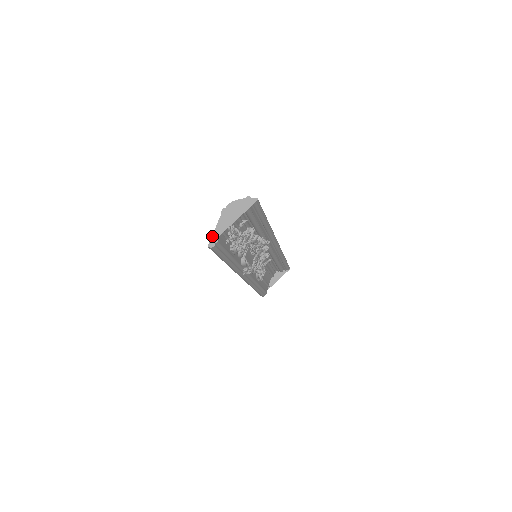
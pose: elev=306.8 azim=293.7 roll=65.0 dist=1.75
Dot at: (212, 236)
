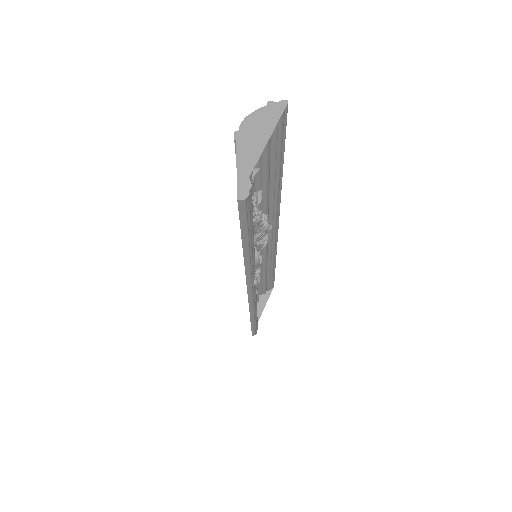
Dot at: (237, 180)
